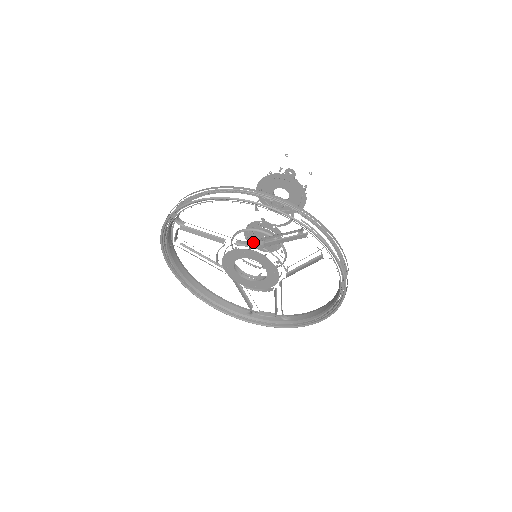
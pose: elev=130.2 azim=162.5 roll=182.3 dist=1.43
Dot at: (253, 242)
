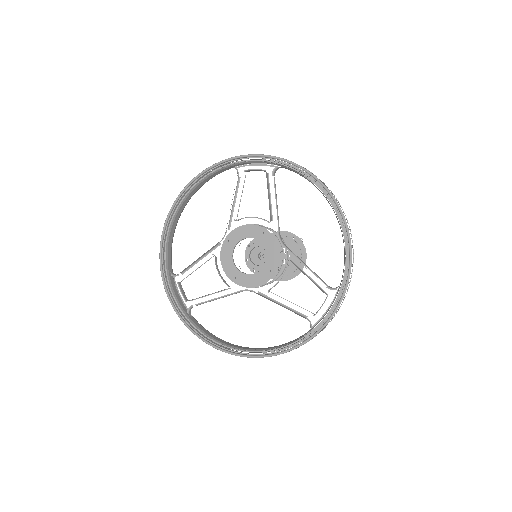
Dot at: occluded
